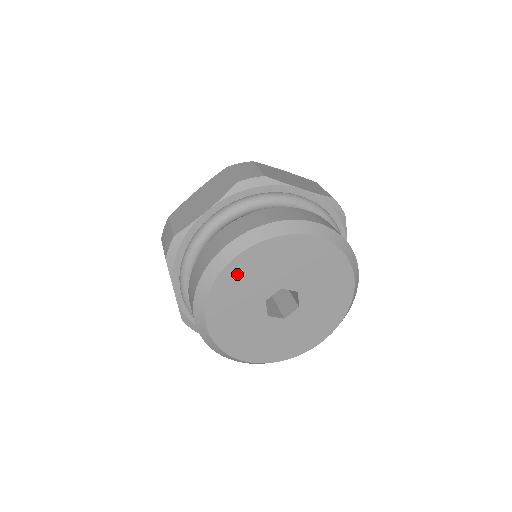
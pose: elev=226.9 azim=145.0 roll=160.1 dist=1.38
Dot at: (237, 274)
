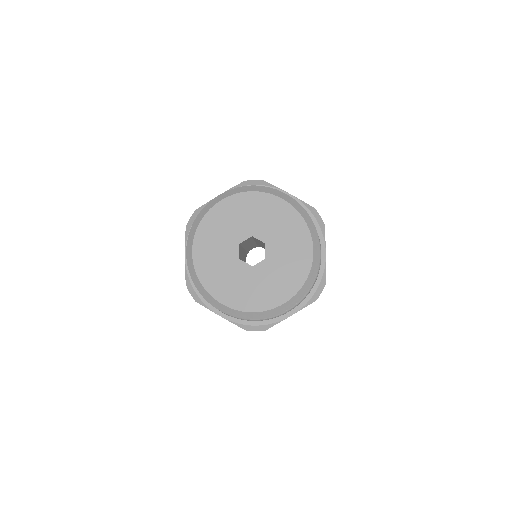
Dot at: (204, 260)
